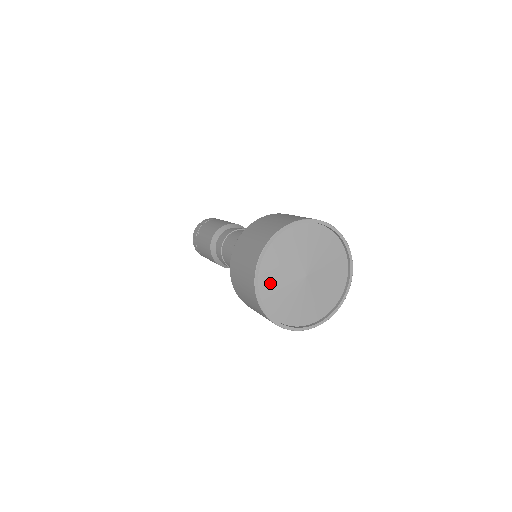
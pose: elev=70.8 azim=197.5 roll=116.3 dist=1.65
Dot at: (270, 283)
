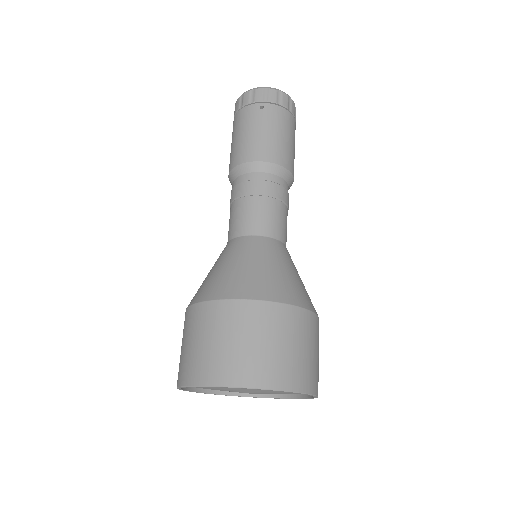
Dot at: occluded
